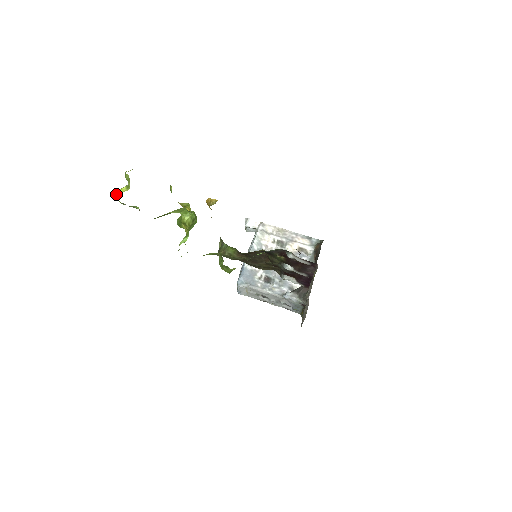
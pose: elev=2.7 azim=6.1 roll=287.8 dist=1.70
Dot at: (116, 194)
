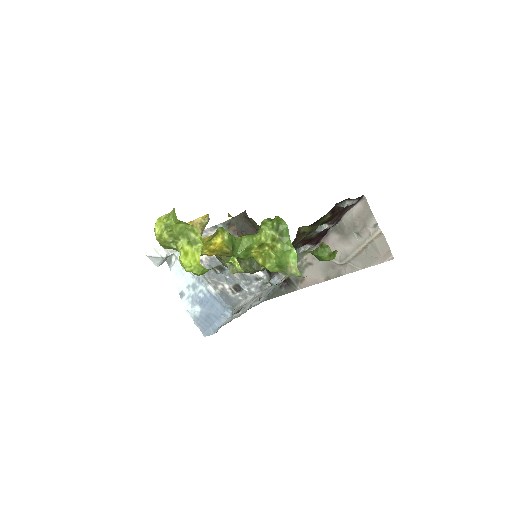
Dot at: (187, 265)
